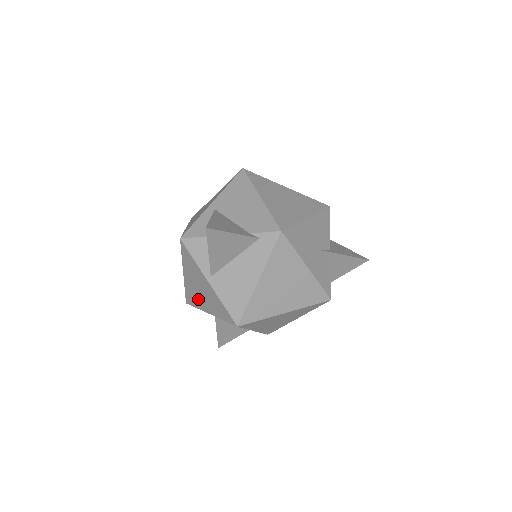
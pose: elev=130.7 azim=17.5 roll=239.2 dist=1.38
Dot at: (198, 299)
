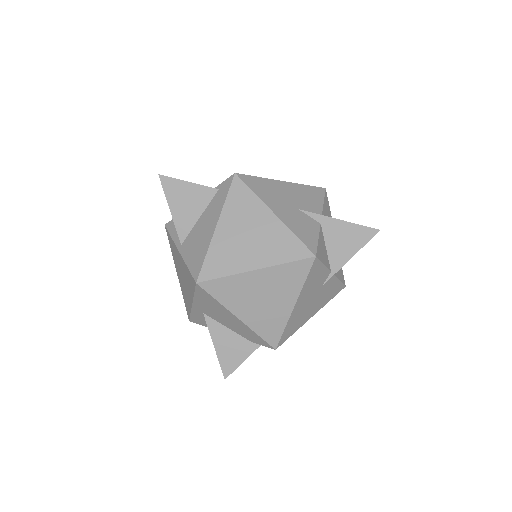
Dot at: (186, 295)
